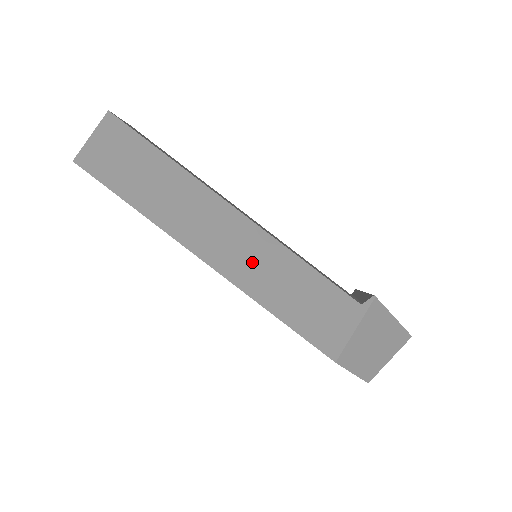
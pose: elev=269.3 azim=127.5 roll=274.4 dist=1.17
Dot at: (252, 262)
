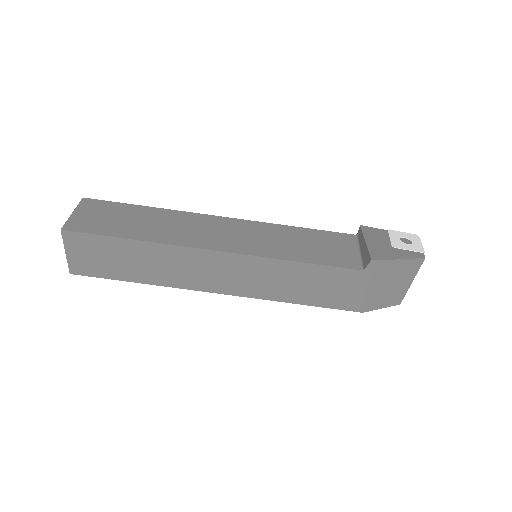
Dot at: (254, 279)
